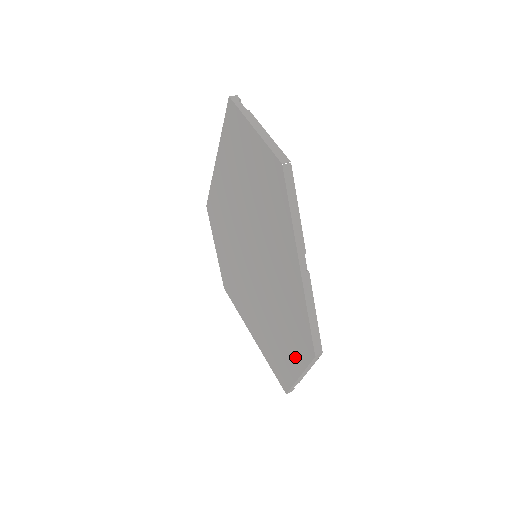
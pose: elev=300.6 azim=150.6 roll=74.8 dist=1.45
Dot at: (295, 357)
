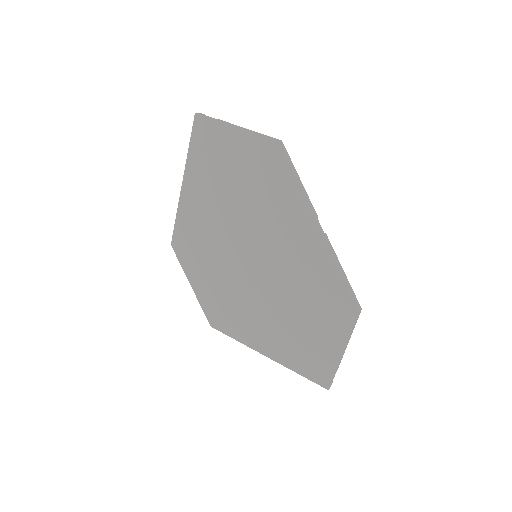
Dot at: (333, 333)
